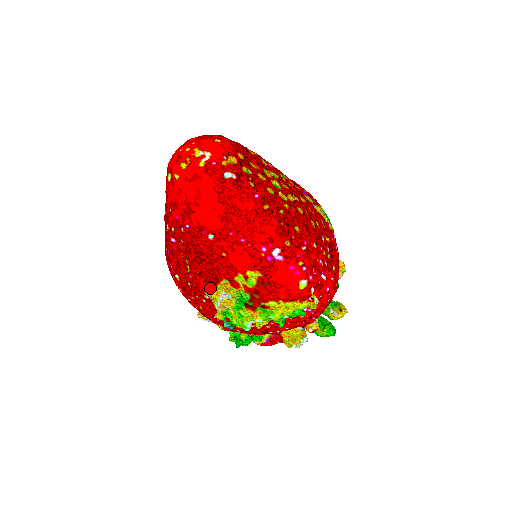
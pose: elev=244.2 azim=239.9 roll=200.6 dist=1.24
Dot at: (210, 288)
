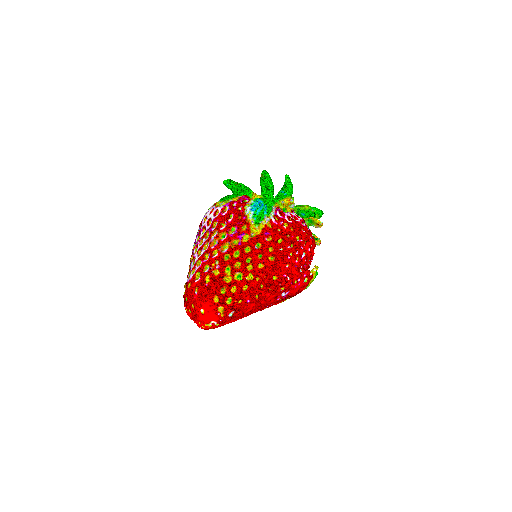
Dot at: occluded
